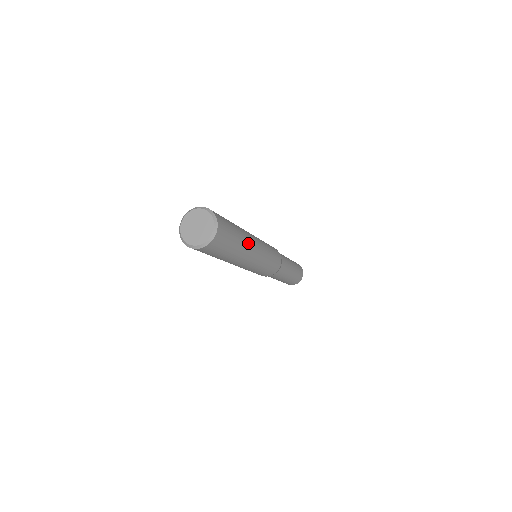
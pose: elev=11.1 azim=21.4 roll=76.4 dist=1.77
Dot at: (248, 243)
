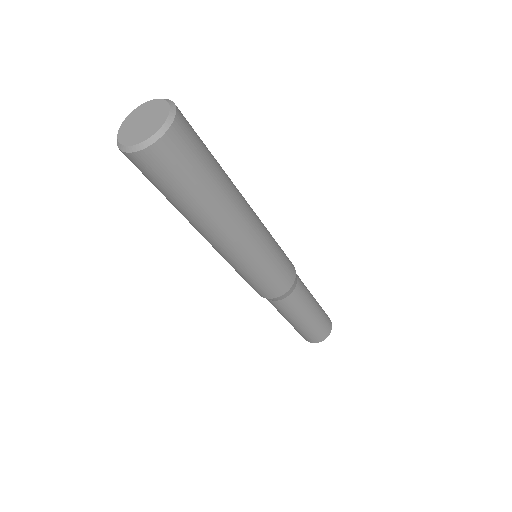
Dot at: (223, 218)
